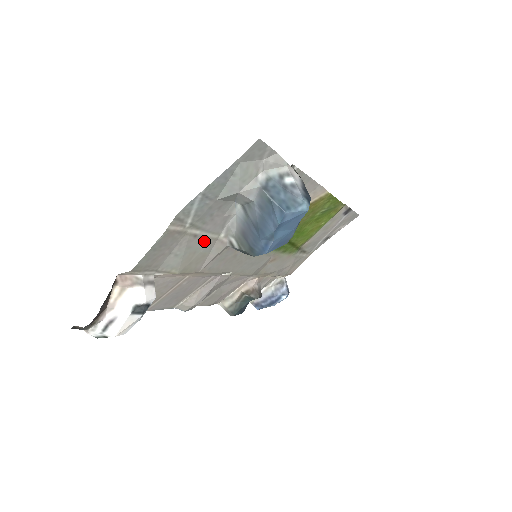
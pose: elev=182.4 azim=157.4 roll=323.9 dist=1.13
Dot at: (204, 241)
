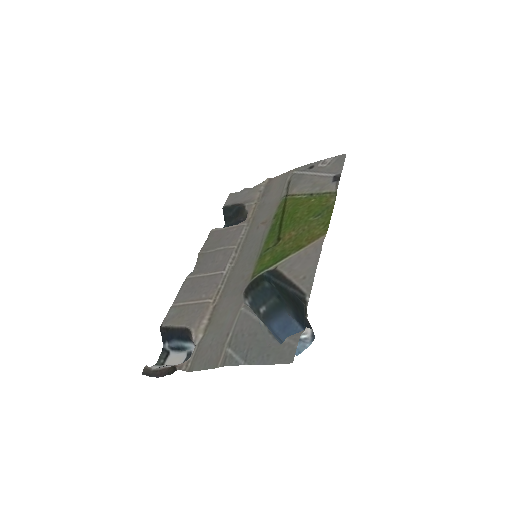
Dot at: (231, 322)
